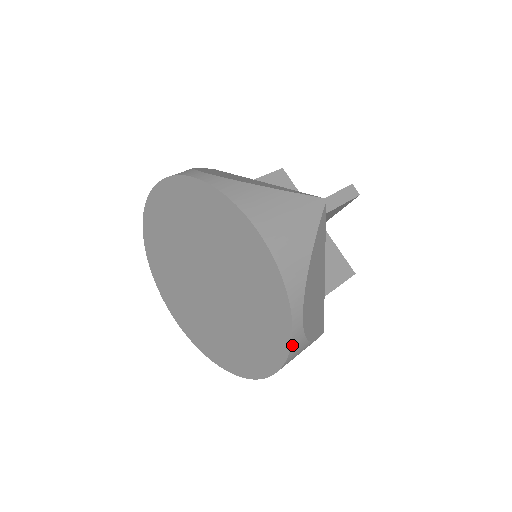
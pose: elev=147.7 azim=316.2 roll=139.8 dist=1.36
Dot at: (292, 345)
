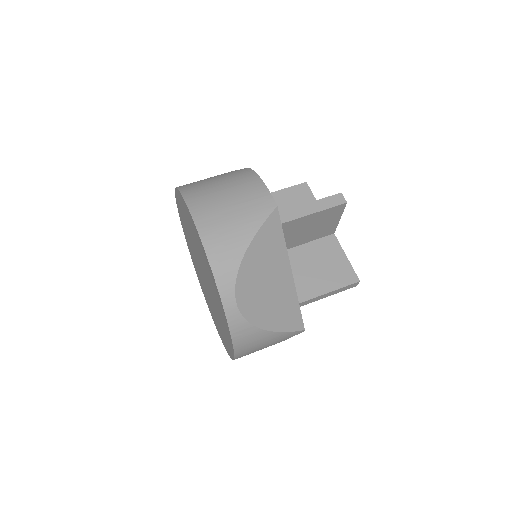
Dot at: occluded
